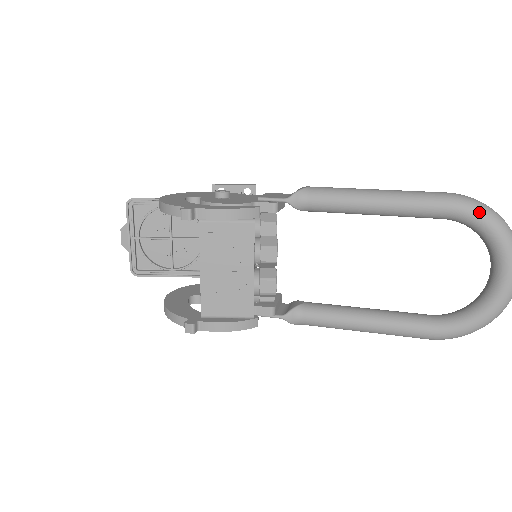
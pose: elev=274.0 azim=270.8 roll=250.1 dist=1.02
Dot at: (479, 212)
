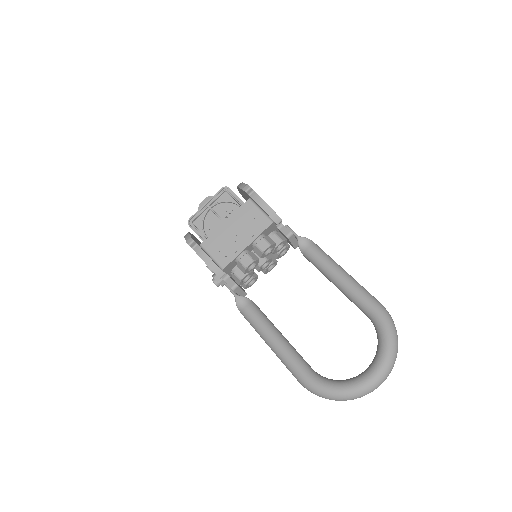
Dot at: (387, 323)
